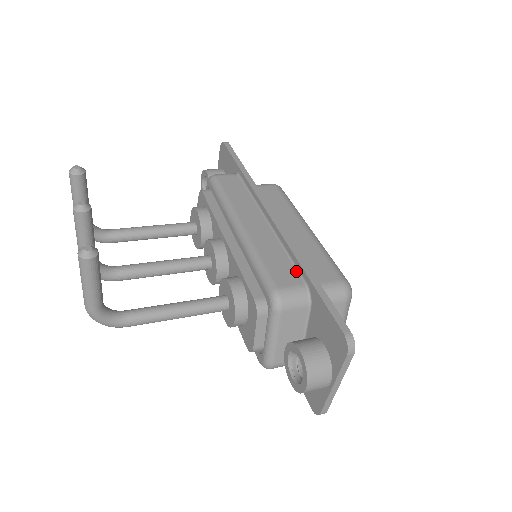
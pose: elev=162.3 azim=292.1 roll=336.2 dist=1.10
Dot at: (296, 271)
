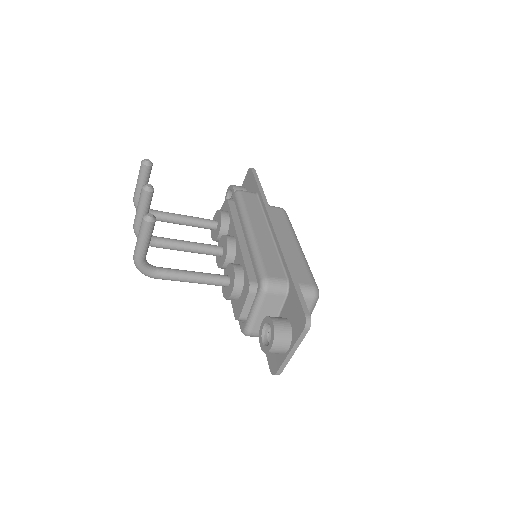
Dot at: (283, 270)
